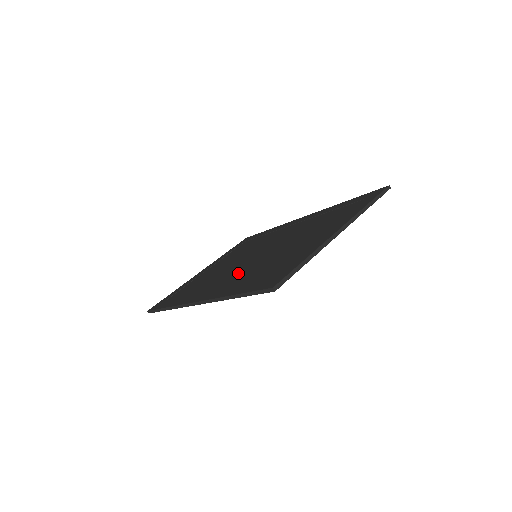
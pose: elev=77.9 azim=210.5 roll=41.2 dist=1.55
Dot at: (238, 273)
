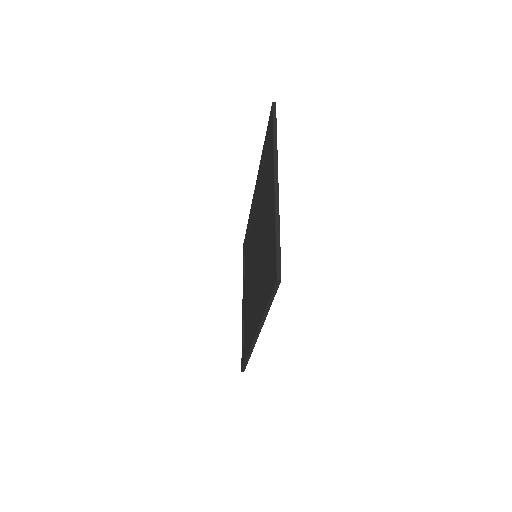
Dot at: (257, 284)
